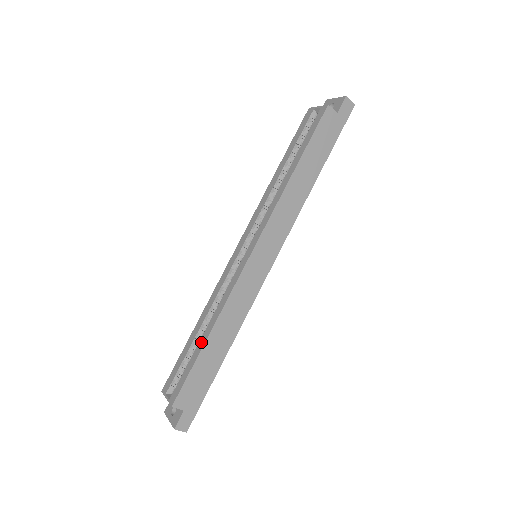
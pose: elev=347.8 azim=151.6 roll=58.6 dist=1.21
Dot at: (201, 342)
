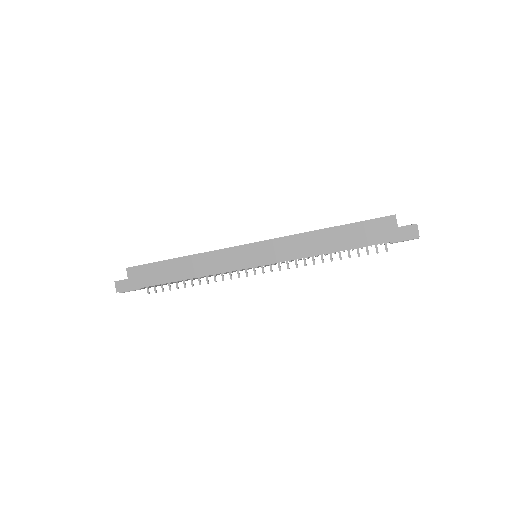
Dot at: (175, 258)
